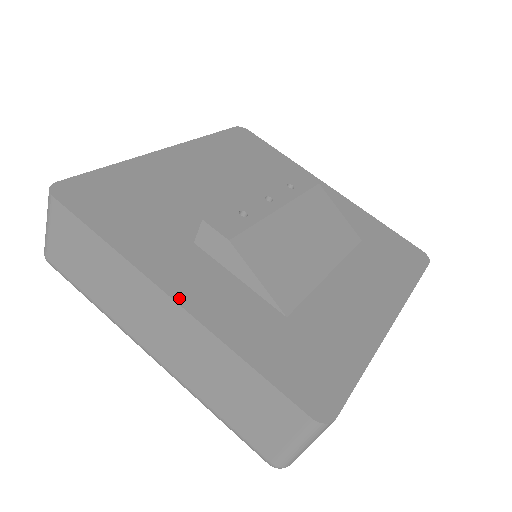
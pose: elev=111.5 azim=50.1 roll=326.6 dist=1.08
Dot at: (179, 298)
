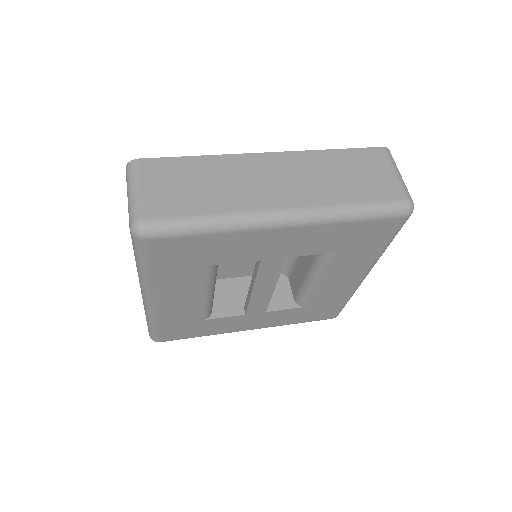
Dot at: (272, 155)
